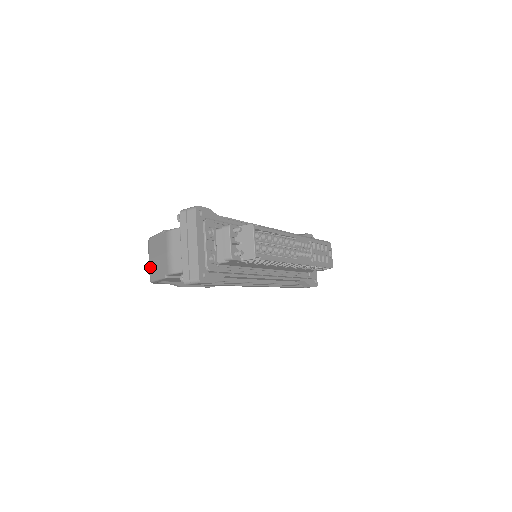
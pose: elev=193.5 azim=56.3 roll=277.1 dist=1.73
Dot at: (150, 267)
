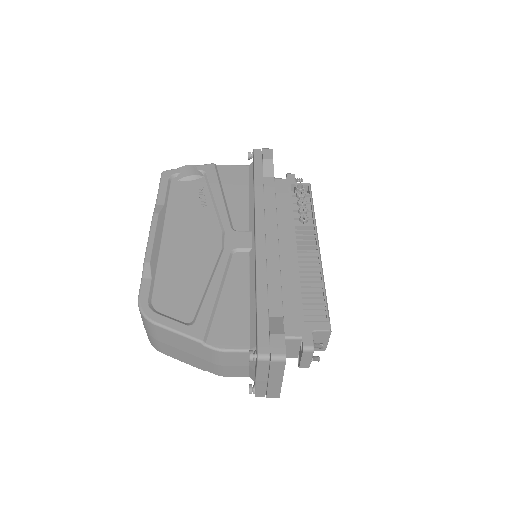
Dot at: (160, 346)
